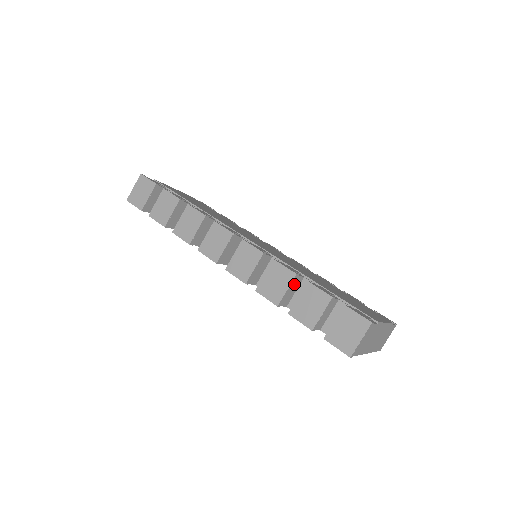
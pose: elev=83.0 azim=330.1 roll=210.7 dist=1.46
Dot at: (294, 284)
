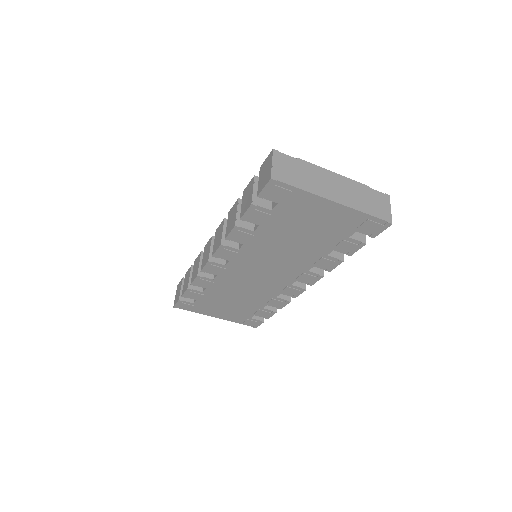
Dot at: occluded
